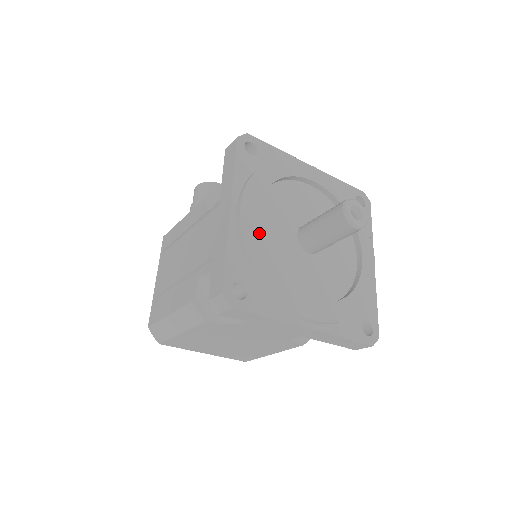
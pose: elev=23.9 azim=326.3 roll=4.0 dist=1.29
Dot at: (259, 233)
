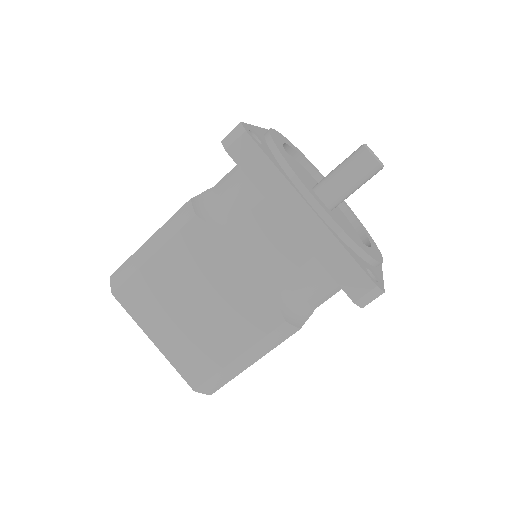
Dot at: occluded
